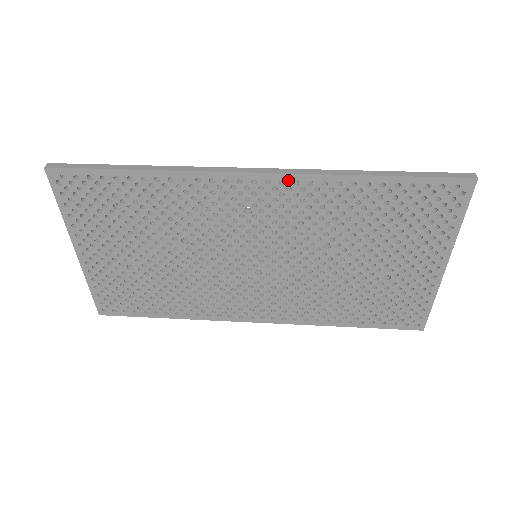
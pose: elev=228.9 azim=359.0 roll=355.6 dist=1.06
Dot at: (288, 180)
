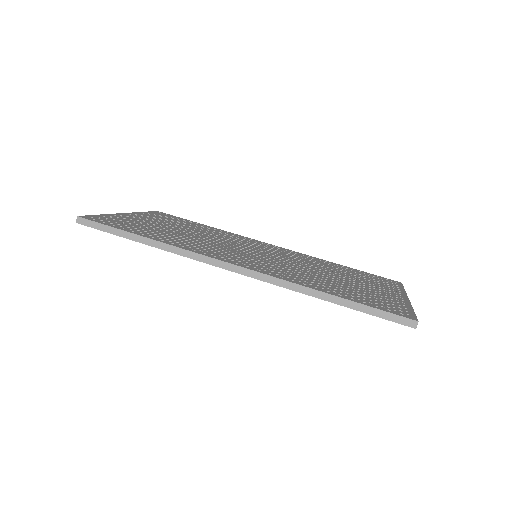
Dot at: (261, 279)
